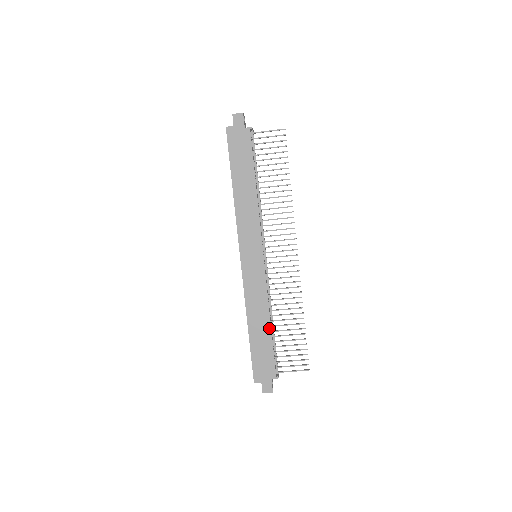
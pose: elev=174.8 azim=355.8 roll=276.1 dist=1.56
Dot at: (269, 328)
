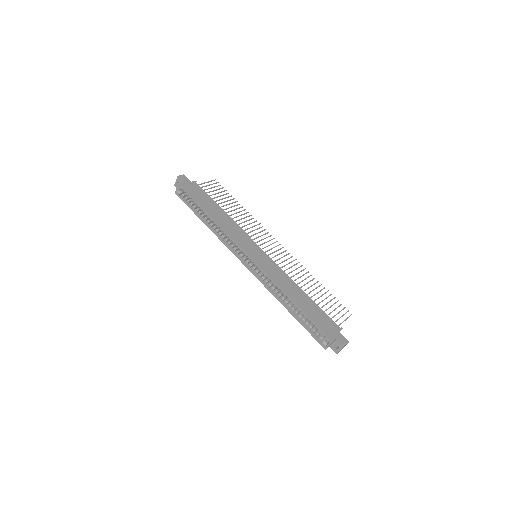
Dot at: (306, 295)
